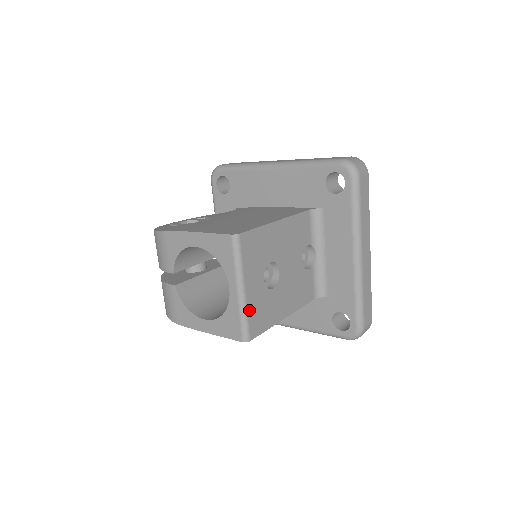
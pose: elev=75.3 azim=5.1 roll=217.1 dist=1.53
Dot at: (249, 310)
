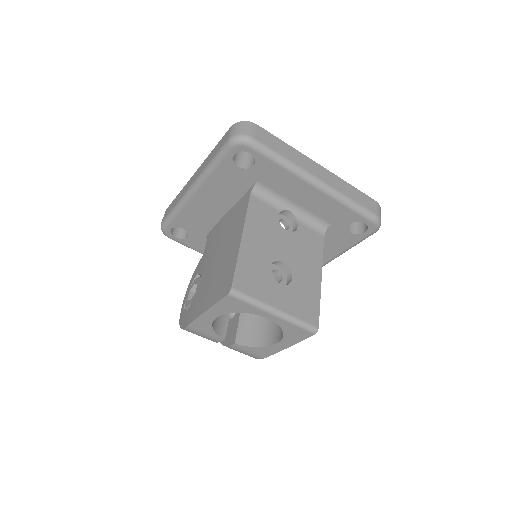
Dot at: (295, 314)
